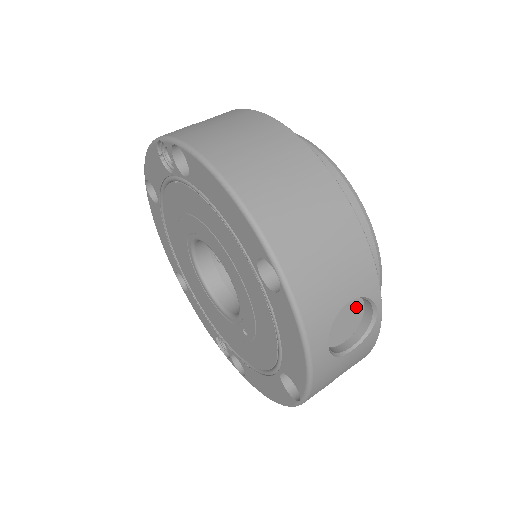
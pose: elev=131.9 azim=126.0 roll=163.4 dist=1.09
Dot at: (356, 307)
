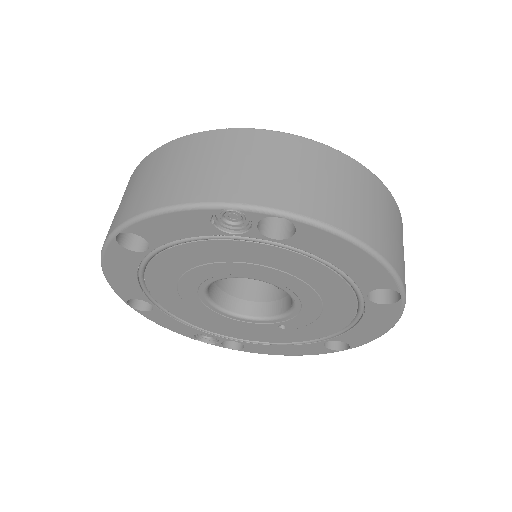
Dot at: occluded
